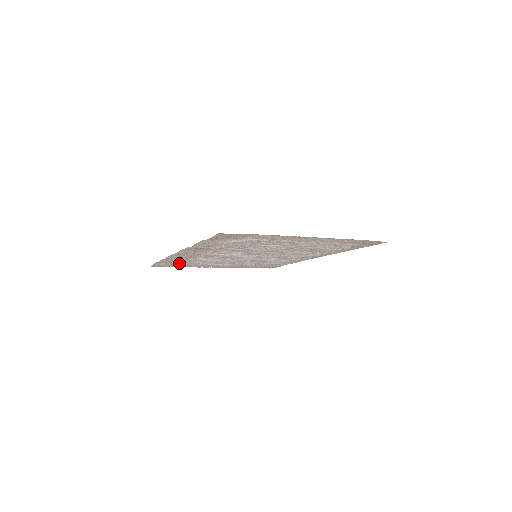
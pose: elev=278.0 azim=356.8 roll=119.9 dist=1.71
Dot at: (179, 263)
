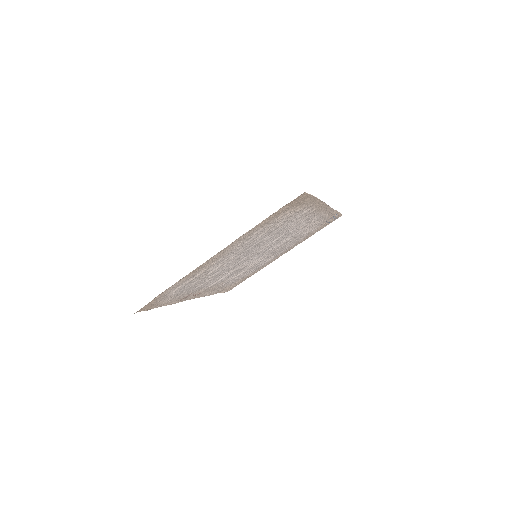
Dot at: occluded
